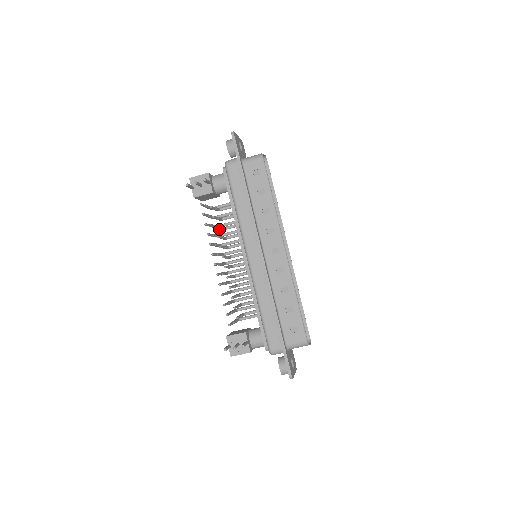
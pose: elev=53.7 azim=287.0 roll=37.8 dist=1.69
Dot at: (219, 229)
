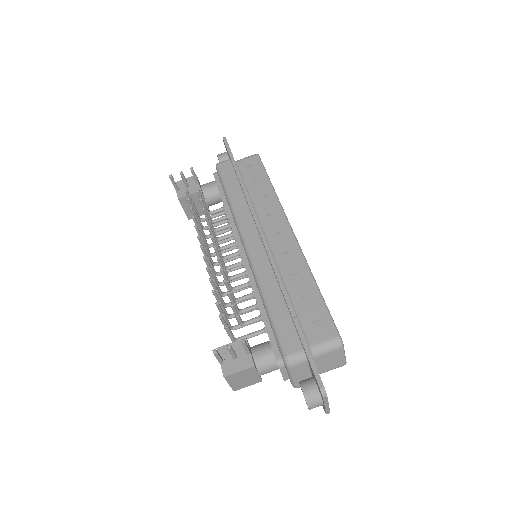
Dot at: occluded
